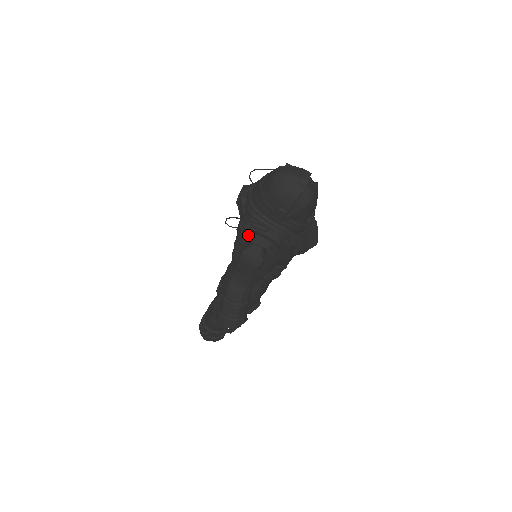
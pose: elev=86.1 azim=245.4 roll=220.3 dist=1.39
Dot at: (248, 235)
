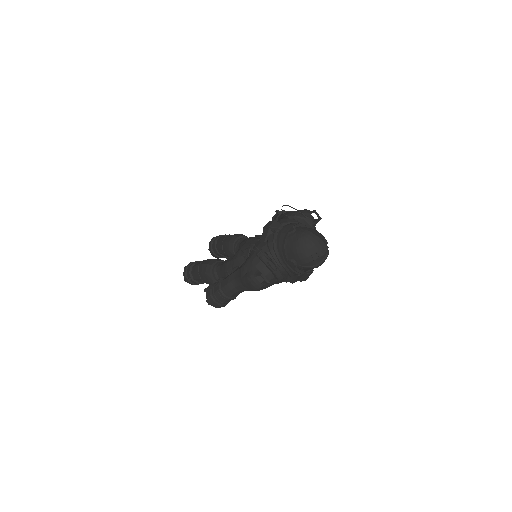
Dot at: (260, 264)
